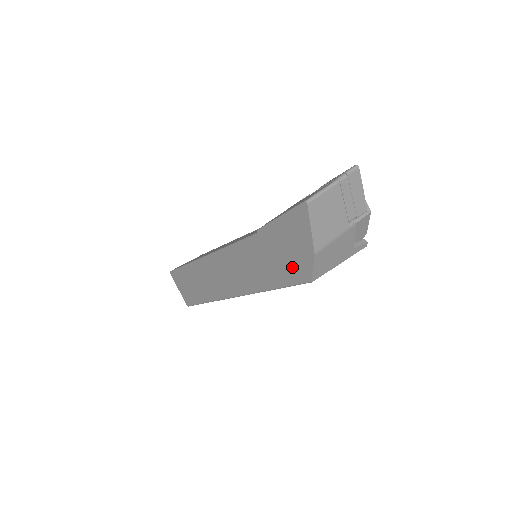
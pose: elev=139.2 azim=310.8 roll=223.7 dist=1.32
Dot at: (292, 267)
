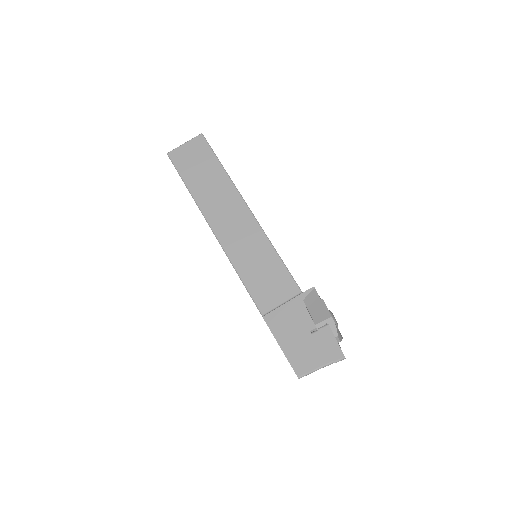
Dot at: occluded
